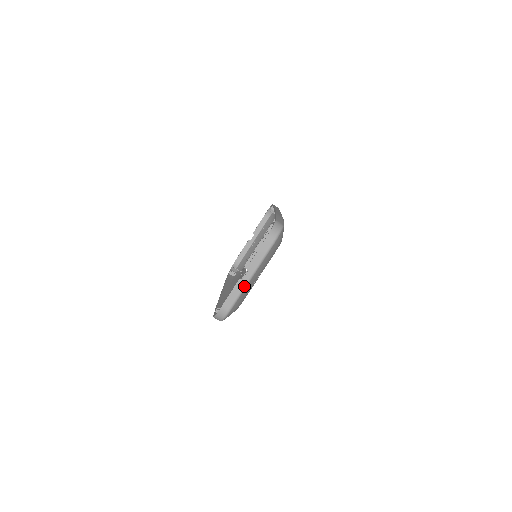
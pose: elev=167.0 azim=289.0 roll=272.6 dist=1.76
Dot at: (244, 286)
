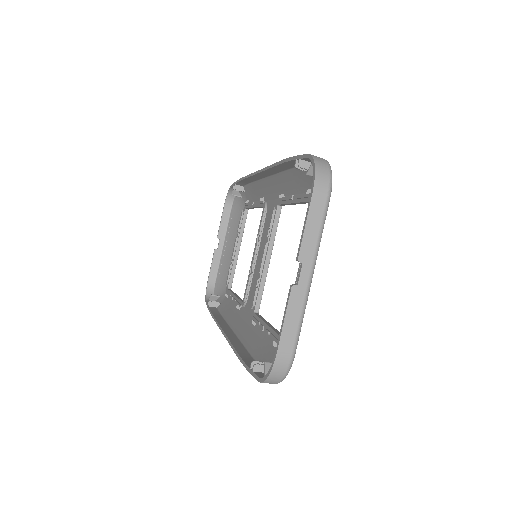
Dot at: (304, 297)
